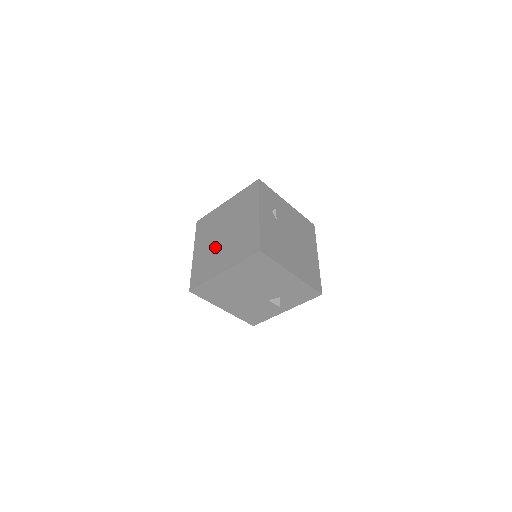
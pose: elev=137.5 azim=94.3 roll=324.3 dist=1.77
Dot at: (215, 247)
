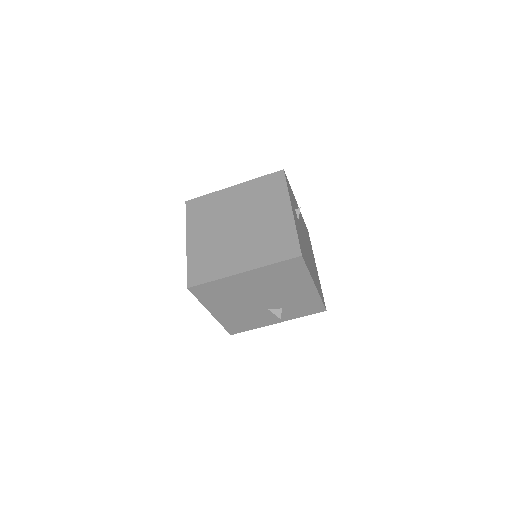
Dot at: (225, 239)
